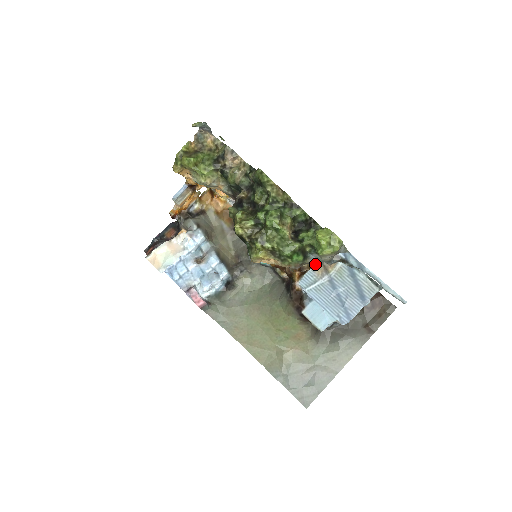
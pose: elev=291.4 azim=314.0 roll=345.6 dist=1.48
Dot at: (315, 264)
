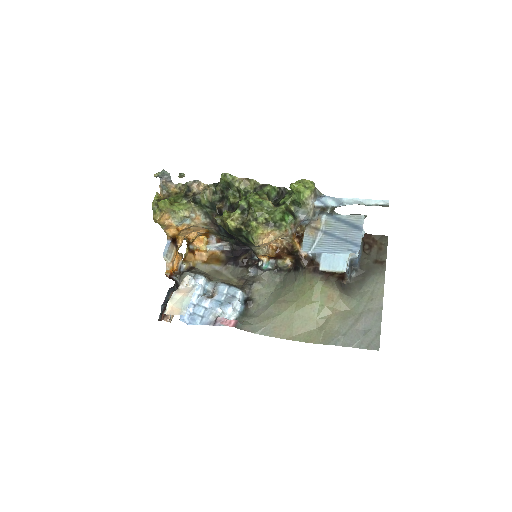
Dot at: (305, 231)
